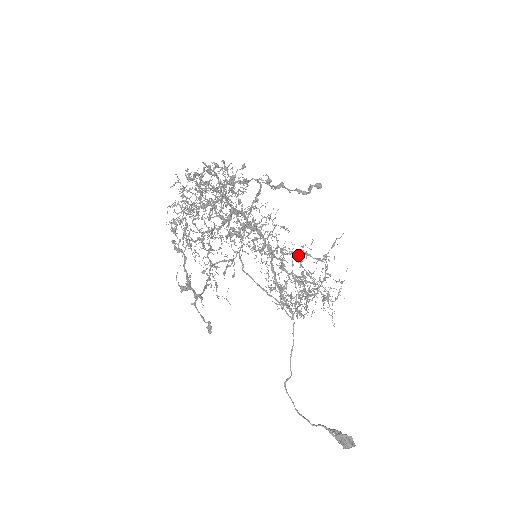
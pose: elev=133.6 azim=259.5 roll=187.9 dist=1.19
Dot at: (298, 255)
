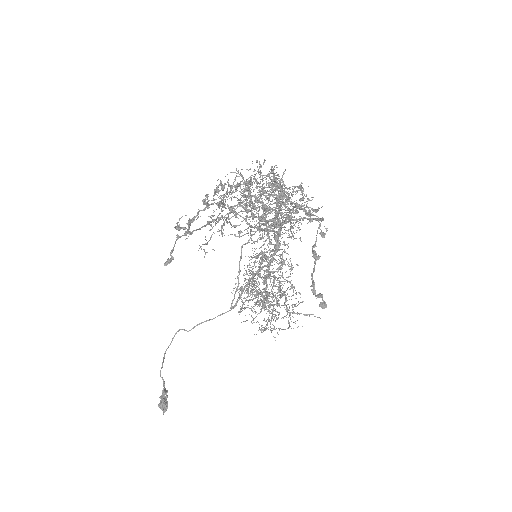
Dot at: (281, 289)
